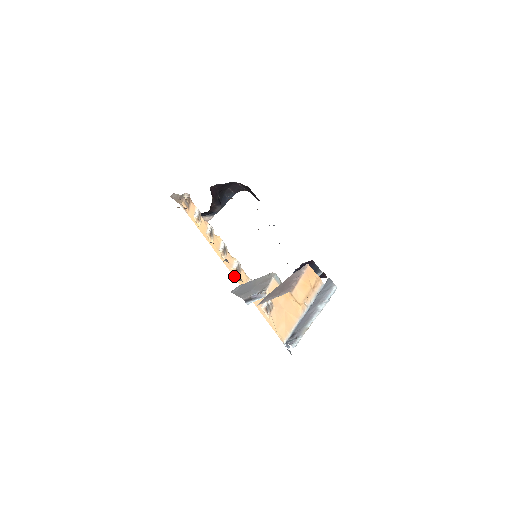
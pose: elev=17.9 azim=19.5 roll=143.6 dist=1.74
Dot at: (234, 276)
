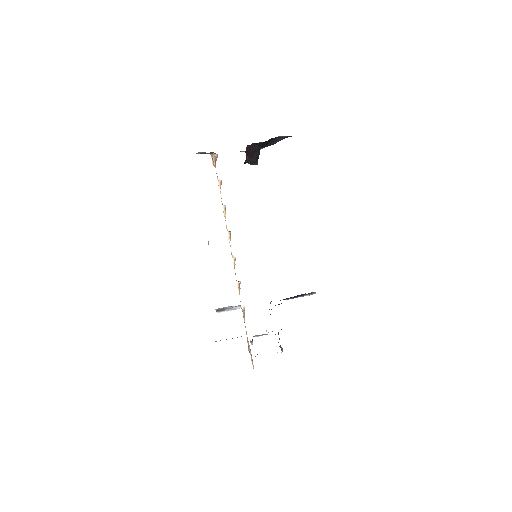
Dot at: (233, 261)
